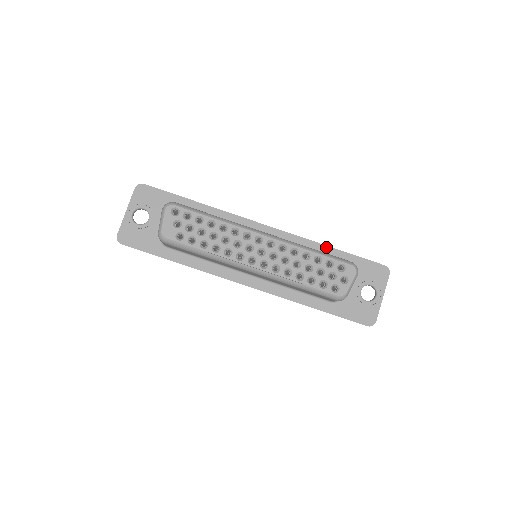
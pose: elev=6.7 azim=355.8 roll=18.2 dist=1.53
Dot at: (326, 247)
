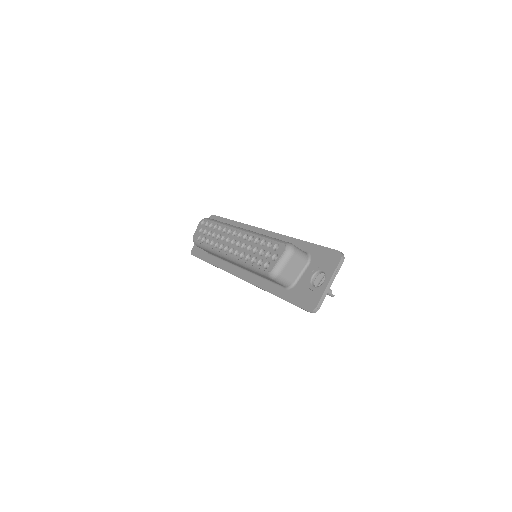
Dot at: (297, 240)
